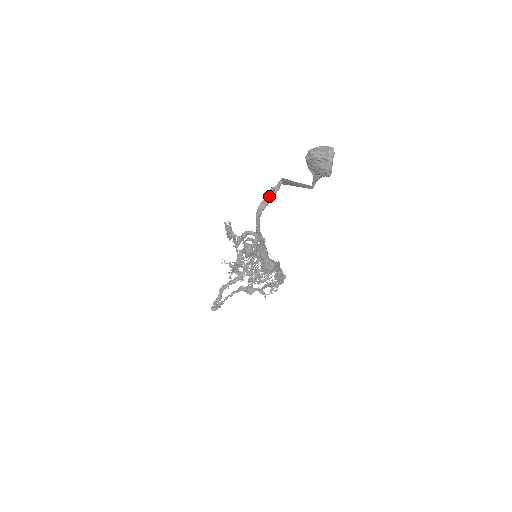
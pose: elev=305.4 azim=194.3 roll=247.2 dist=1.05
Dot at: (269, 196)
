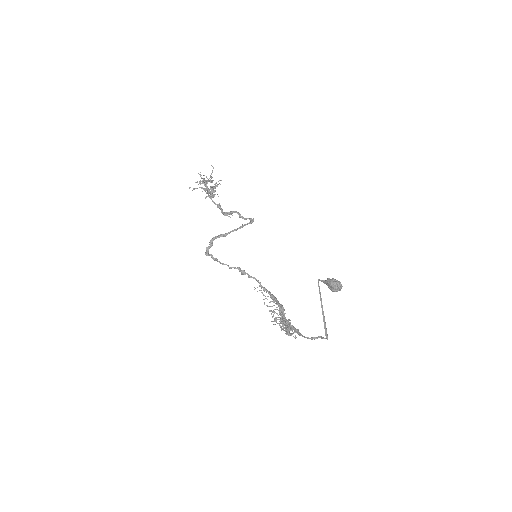
Dot at: (318, 337)
